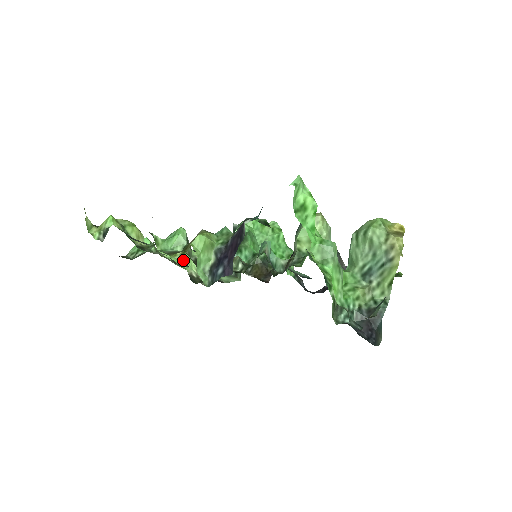
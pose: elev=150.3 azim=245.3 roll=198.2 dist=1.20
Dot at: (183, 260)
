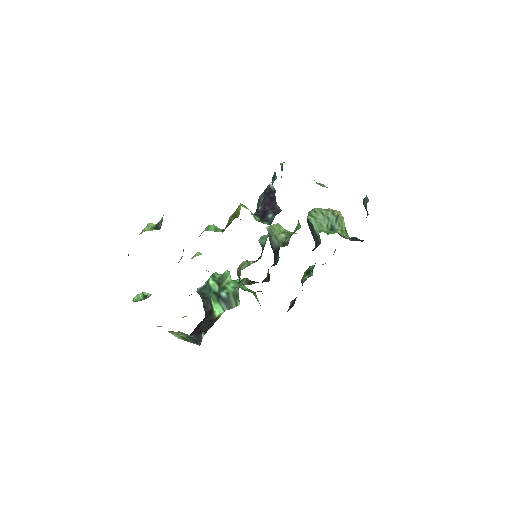
Dot at: occluded
